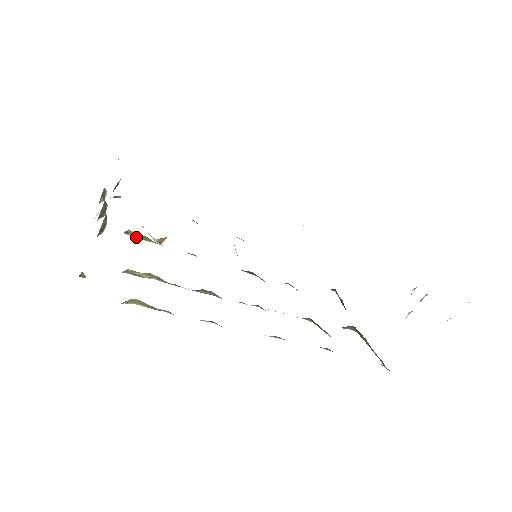
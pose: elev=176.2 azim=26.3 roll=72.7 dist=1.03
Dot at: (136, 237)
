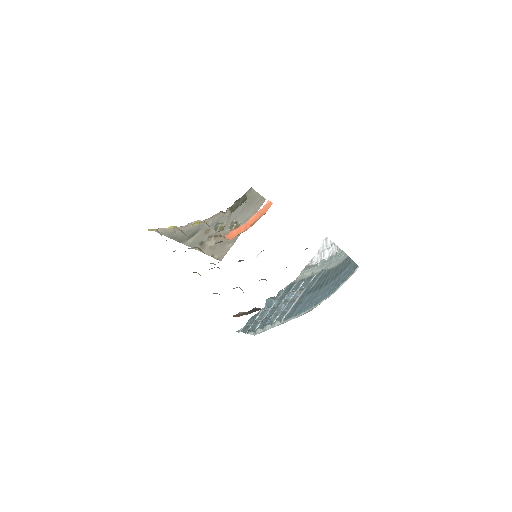
Dot at: occluded
